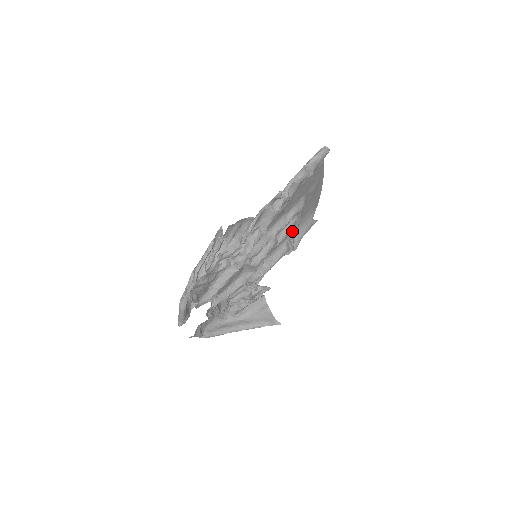
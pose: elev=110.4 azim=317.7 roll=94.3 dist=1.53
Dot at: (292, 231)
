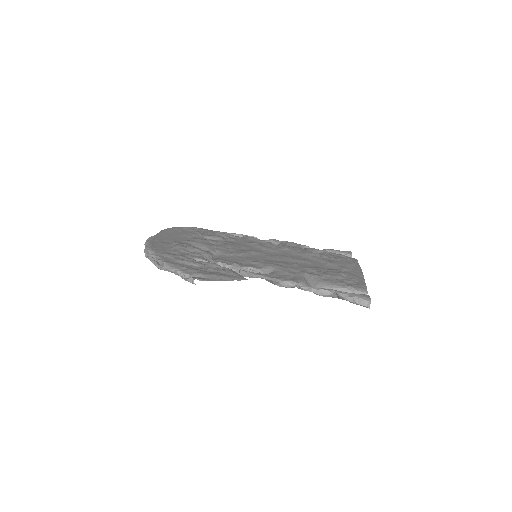
Dot at: occluded
